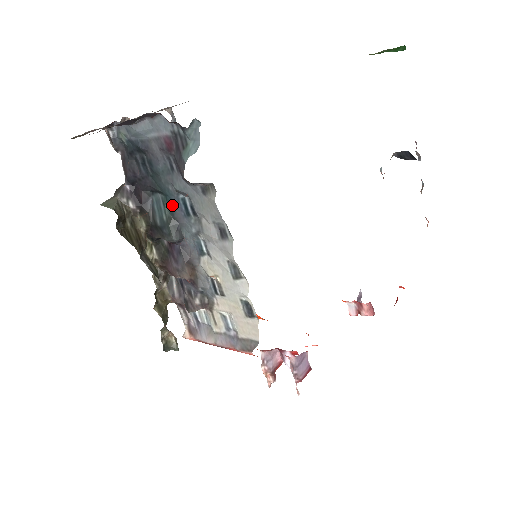
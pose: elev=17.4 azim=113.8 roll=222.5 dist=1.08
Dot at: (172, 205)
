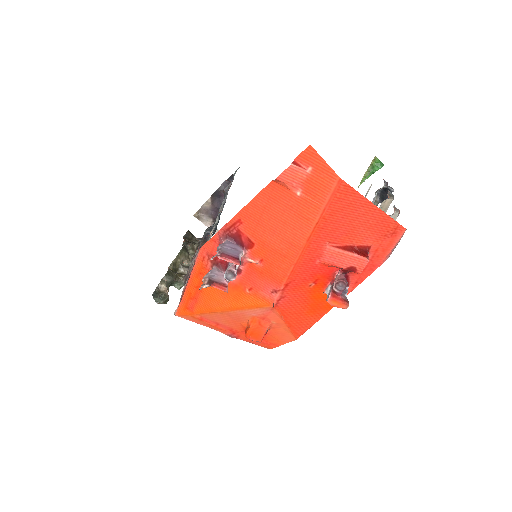
Dot at: occluded
